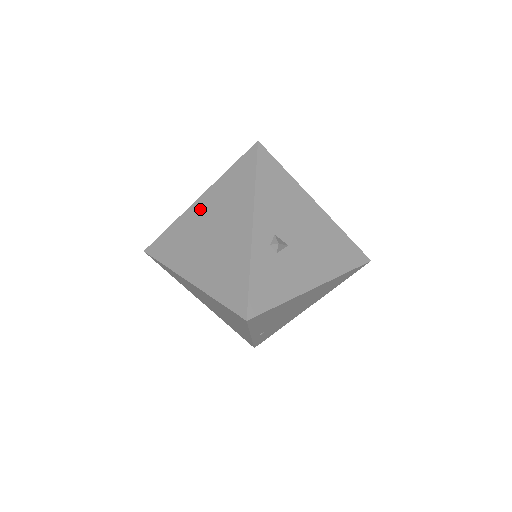
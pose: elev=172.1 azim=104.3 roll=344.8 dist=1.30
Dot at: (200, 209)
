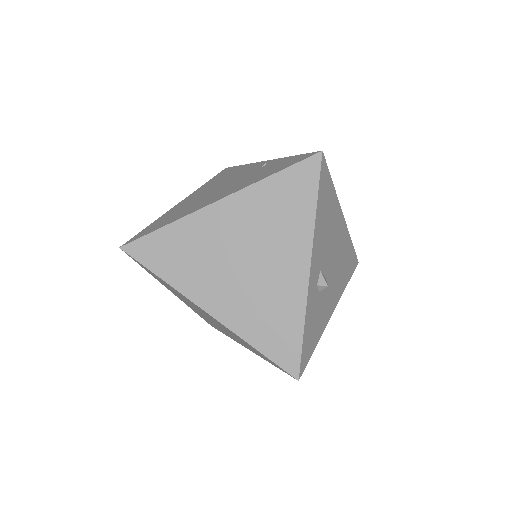
Dot at: (224, 218)
